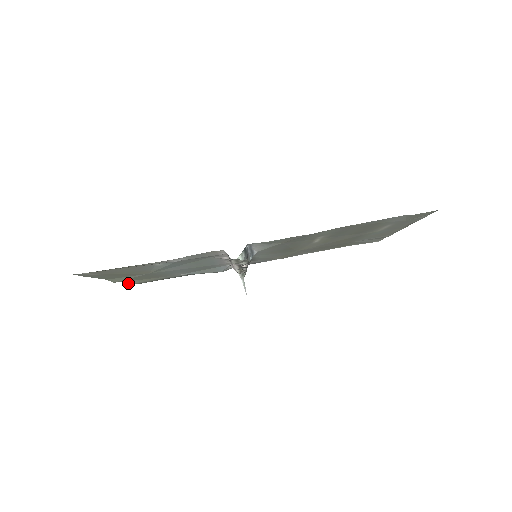
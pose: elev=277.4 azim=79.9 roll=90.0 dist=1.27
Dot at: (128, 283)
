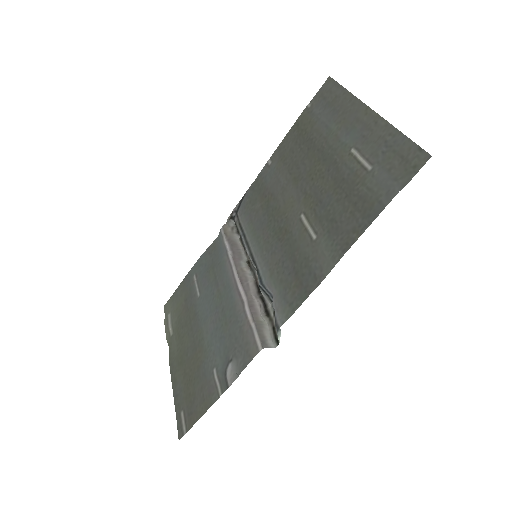
Dot at: (166, 316)
